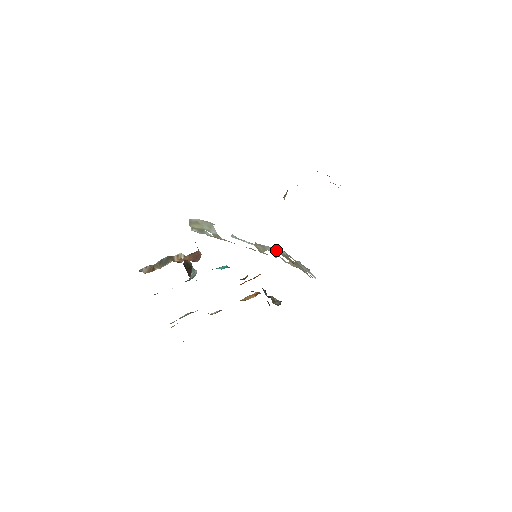
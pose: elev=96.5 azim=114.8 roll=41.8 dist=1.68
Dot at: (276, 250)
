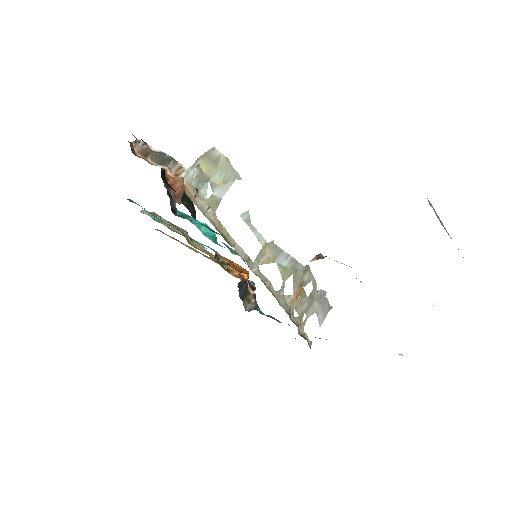
Dot at: (297, 267)
